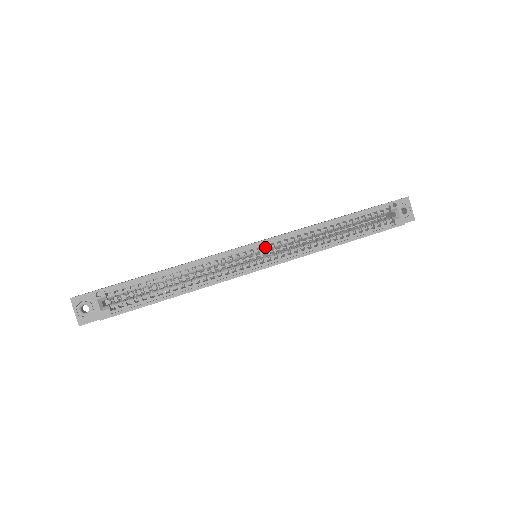
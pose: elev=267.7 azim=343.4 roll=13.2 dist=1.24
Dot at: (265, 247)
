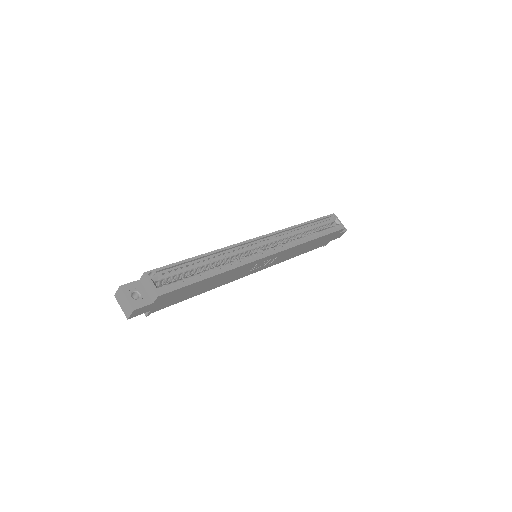
Dot at: (265, 242)
